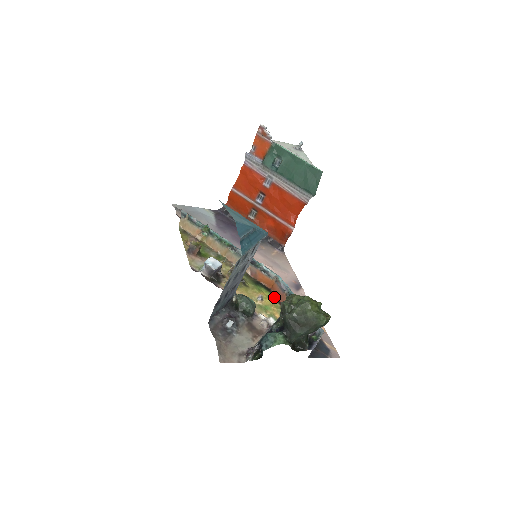
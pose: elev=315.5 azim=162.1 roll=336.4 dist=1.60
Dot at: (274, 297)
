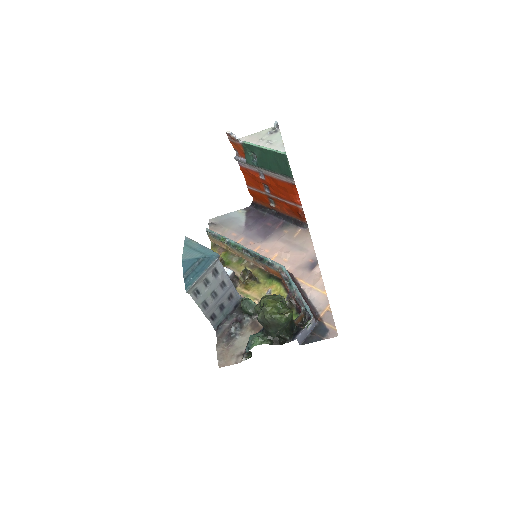
Dot at: (283, 287)
